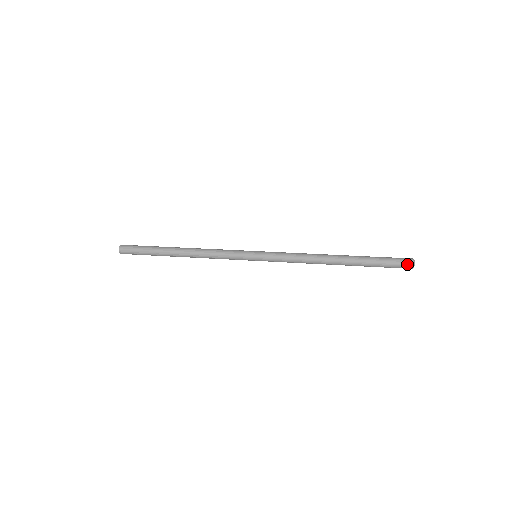
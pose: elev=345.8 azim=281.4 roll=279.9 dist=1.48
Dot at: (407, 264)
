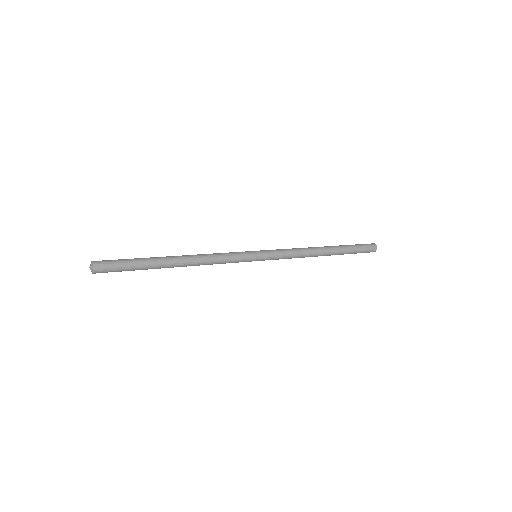
Dot at: (373, 247)
